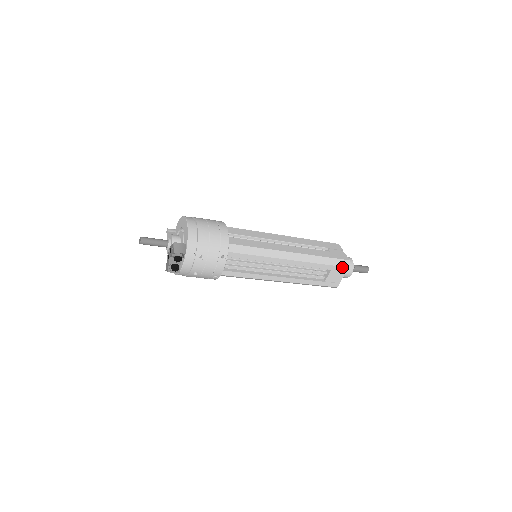
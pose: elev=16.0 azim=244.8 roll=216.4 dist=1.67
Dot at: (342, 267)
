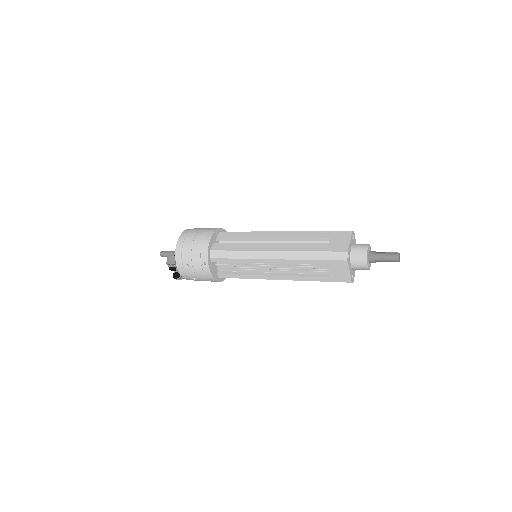
Dot at: (338, 261)
